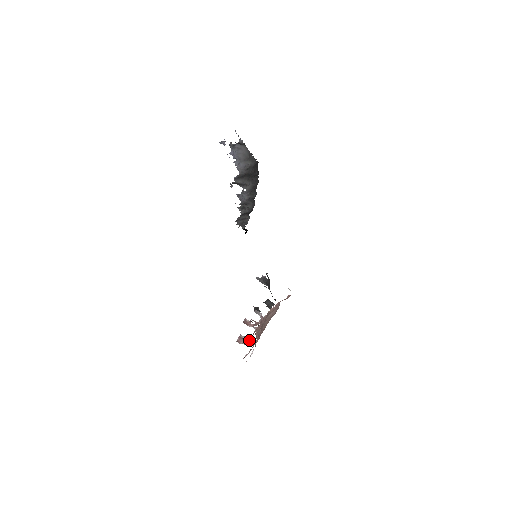
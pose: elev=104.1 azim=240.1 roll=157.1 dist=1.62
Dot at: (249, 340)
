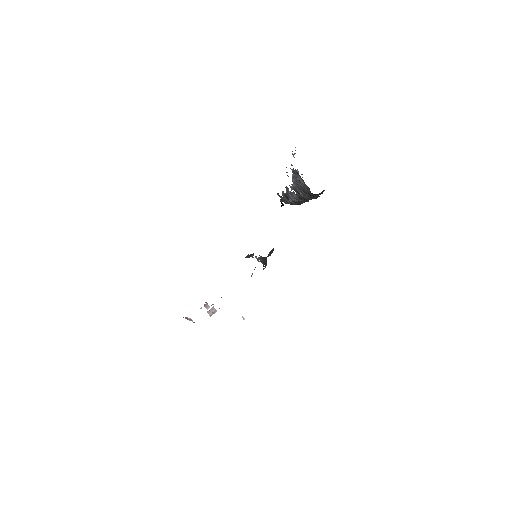
Dot at: occluded
